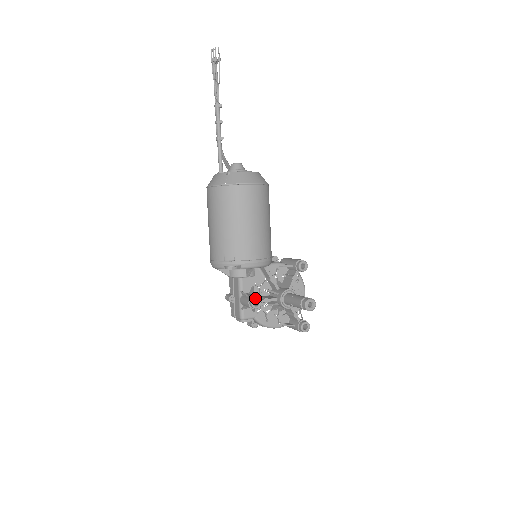
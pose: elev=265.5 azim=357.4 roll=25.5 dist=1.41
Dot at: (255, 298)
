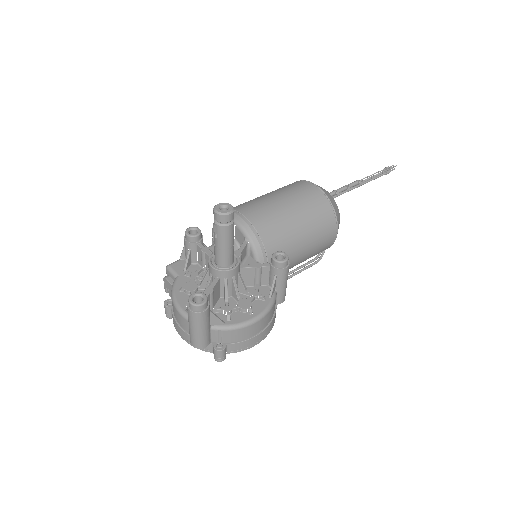
Dot at: occluded
